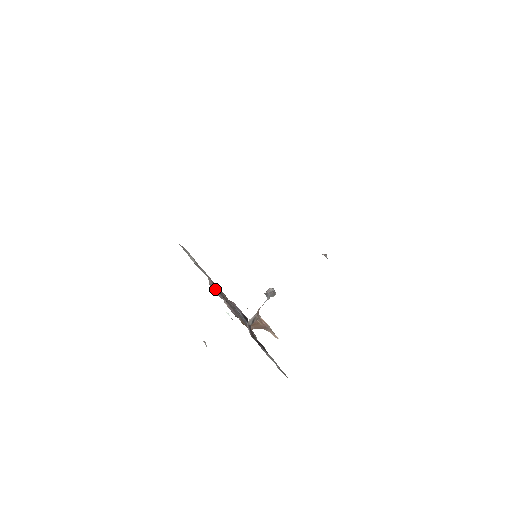
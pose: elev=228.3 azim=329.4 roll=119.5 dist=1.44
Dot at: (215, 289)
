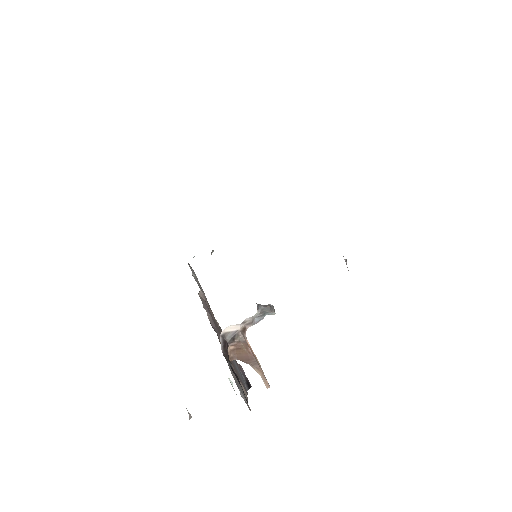
Dot at: (204, 303)
